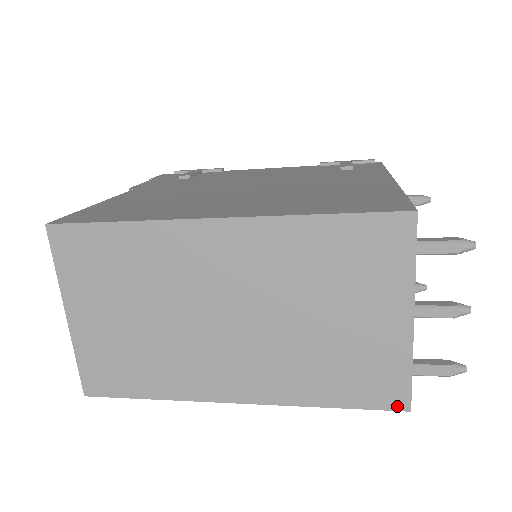
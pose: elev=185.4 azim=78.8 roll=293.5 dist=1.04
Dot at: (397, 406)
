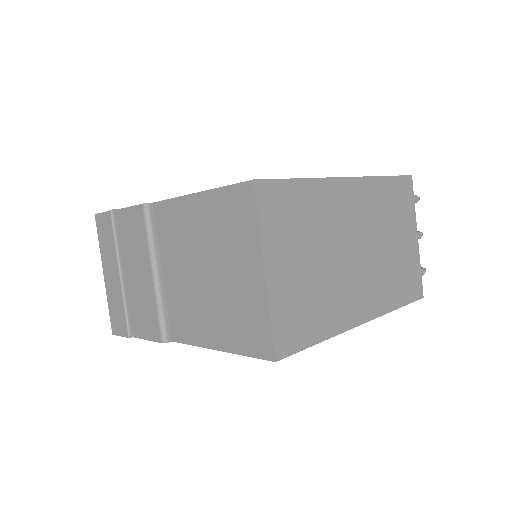
Dot at: (419, 296)
